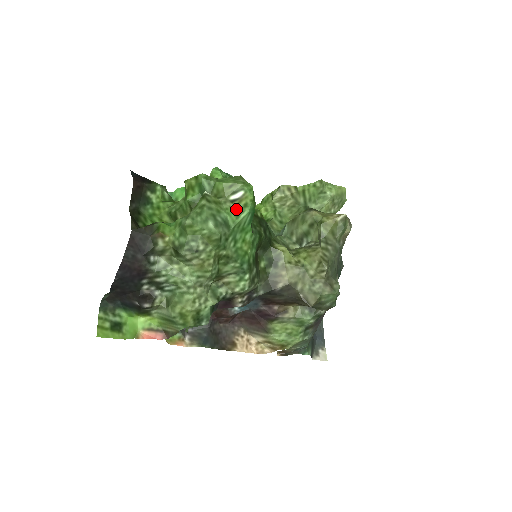
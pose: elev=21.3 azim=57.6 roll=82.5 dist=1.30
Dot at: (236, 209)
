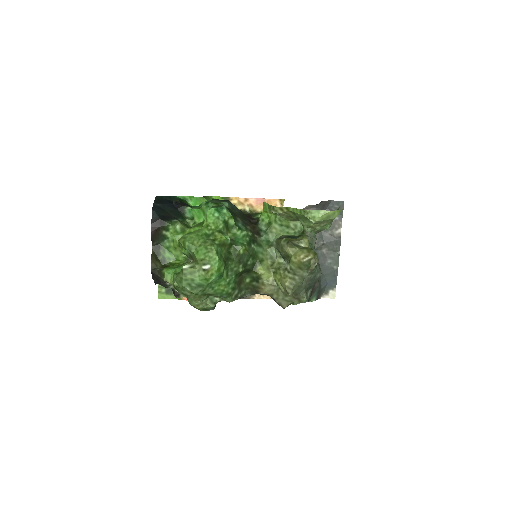
Dot at: (205, 277)
